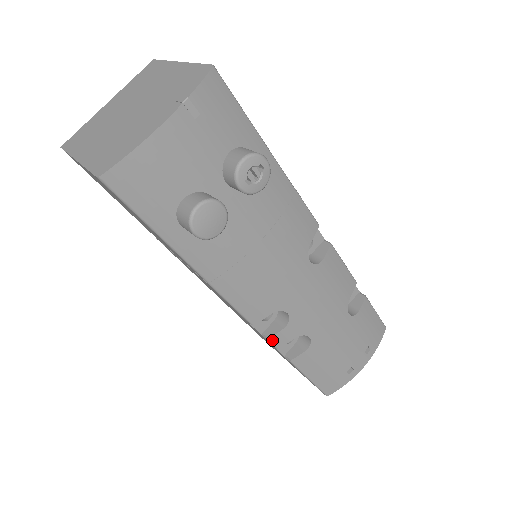
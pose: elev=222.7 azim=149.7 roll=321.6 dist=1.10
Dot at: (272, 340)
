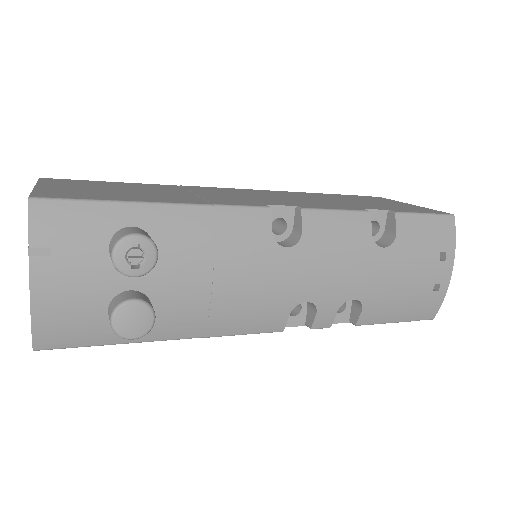
Dot at: (316, 327)
